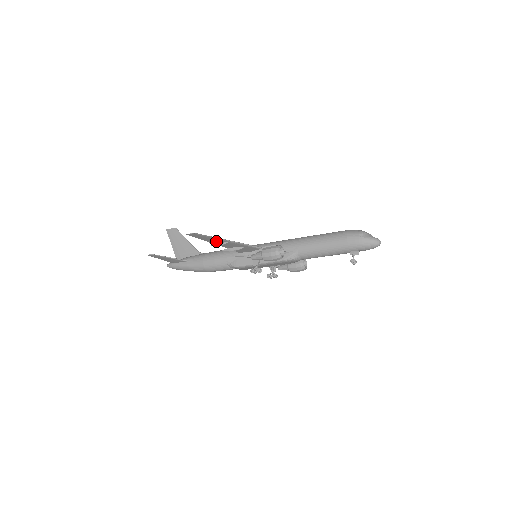
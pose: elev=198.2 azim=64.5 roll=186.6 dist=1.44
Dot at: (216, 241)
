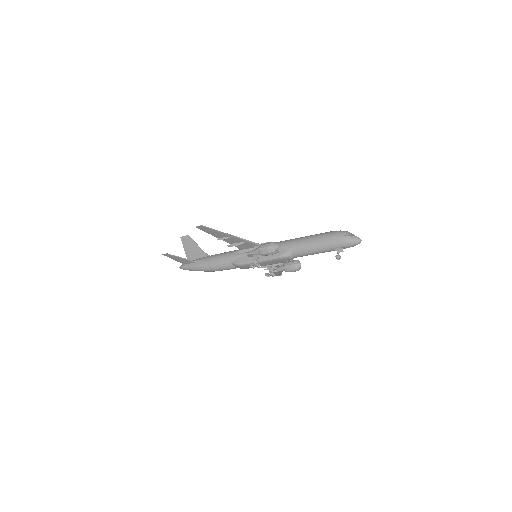
Dot at: (220, 235)
